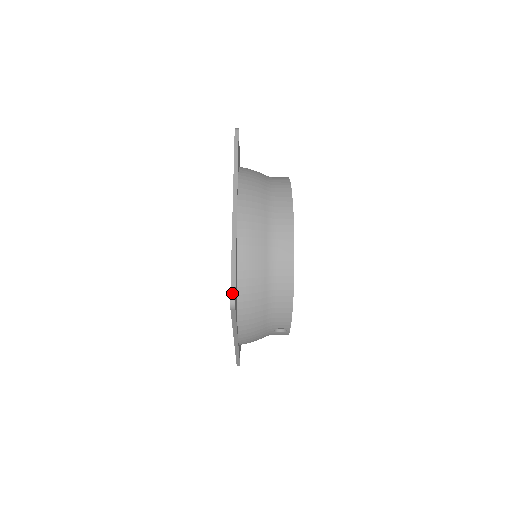
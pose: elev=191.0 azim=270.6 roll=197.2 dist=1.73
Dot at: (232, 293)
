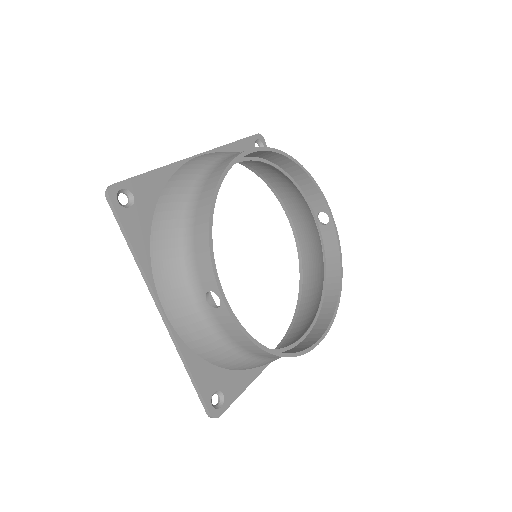
Dot at: (115, 183)
